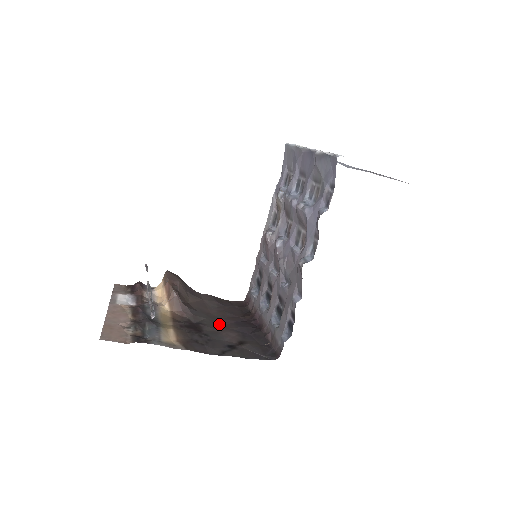
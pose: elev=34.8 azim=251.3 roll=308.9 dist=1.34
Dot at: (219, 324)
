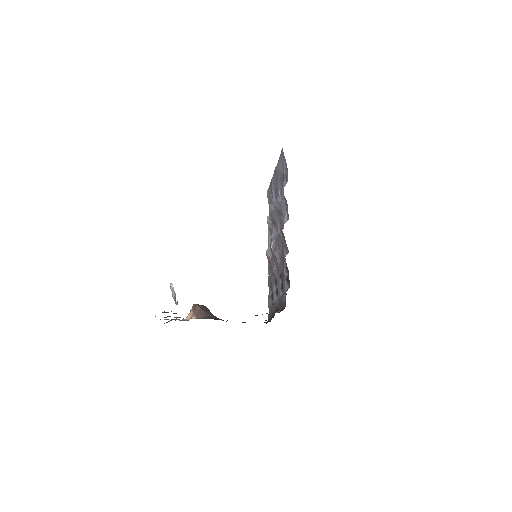
Dot at: occluded
